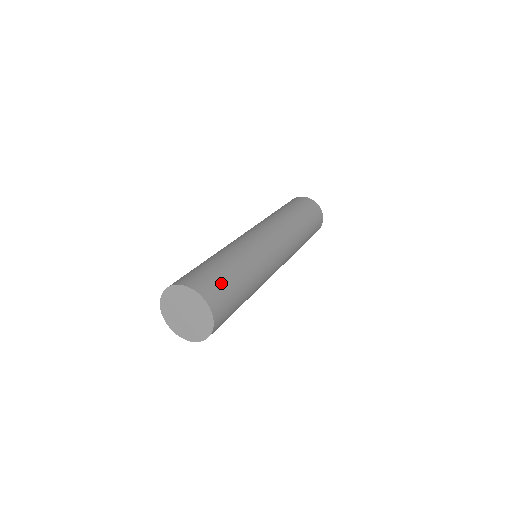
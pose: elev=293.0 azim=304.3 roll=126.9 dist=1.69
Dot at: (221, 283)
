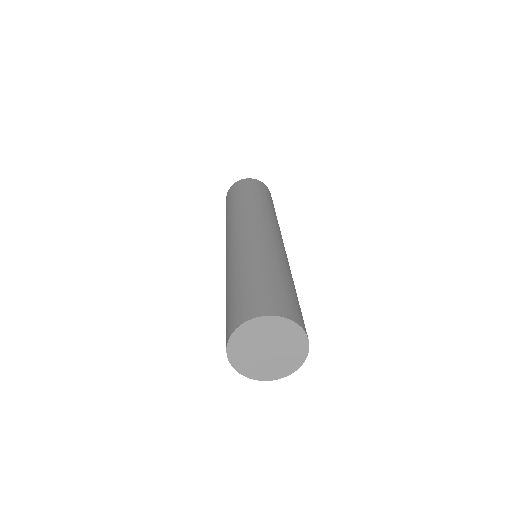
Dot at: (298, 306)
